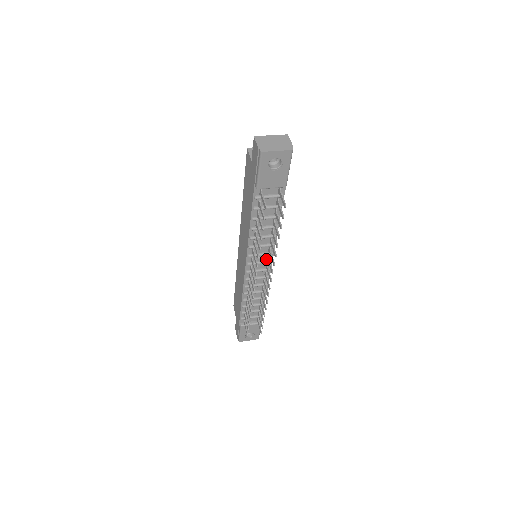
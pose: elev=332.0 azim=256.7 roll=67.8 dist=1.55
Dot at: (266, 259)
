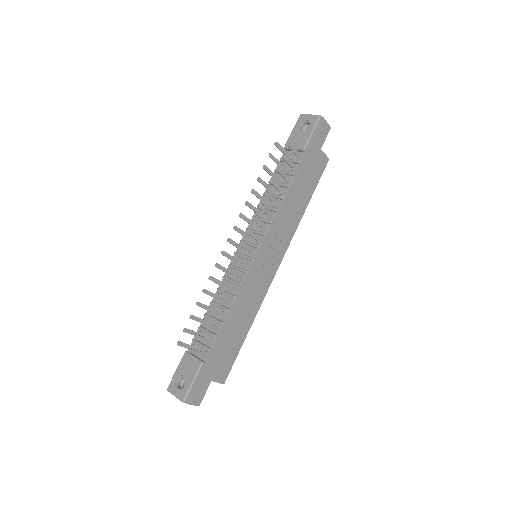
Dot at: (257, 244)
